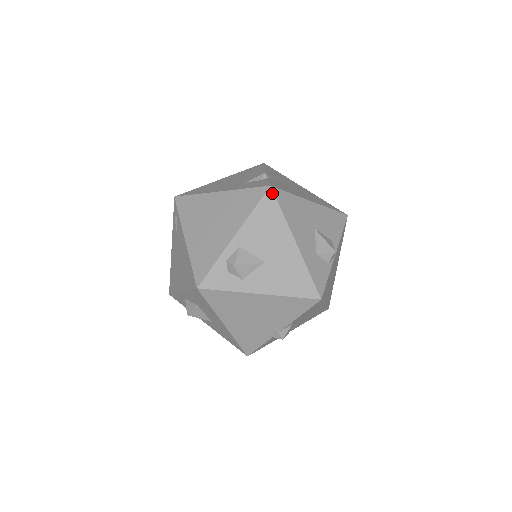
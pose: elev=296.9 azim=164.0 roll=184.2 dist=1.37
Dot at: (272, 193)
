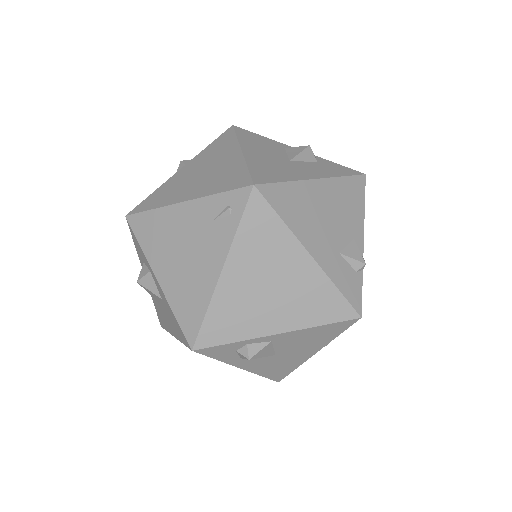
Dot at: (354, 322)
